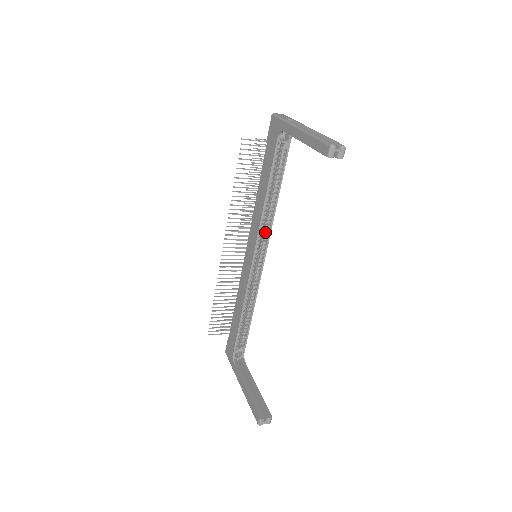
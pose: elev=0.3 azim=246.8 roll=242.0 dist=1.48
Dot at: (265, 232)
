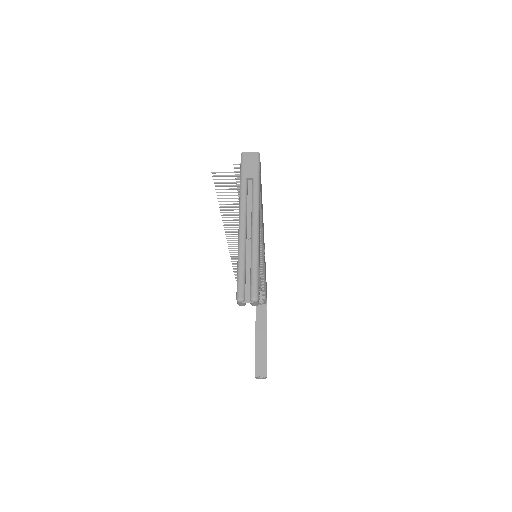
Dot at: occluded
